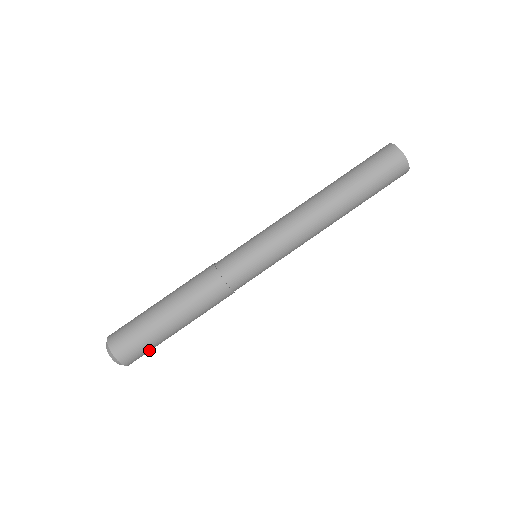
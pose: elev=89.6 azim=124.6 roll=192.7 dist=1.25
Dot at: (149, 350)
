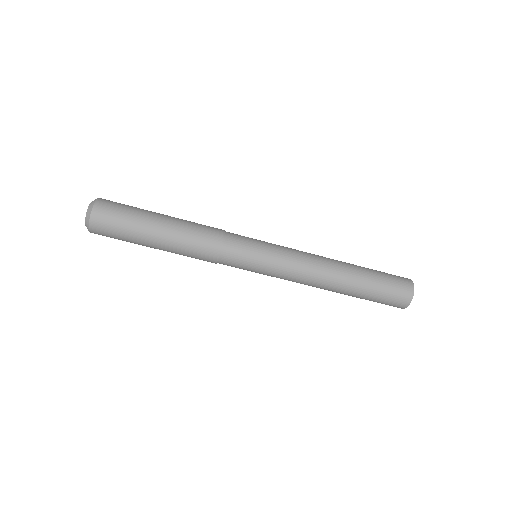
Dot at: occluded
